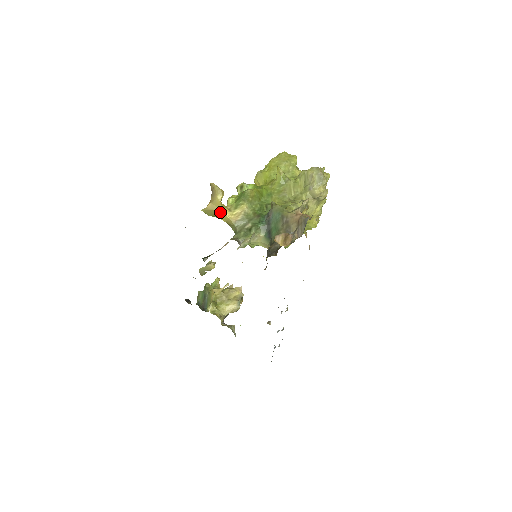
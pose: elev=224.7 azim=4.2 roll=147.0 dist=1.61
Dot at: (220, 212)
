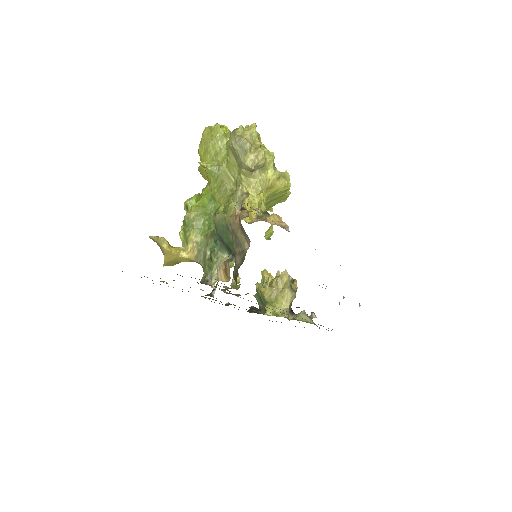
Dot at: (177, 258)
